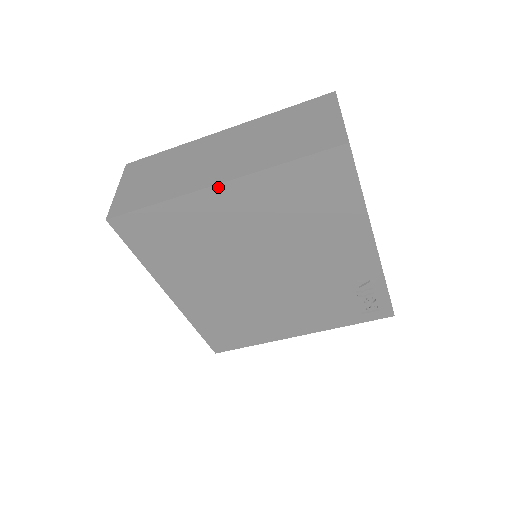
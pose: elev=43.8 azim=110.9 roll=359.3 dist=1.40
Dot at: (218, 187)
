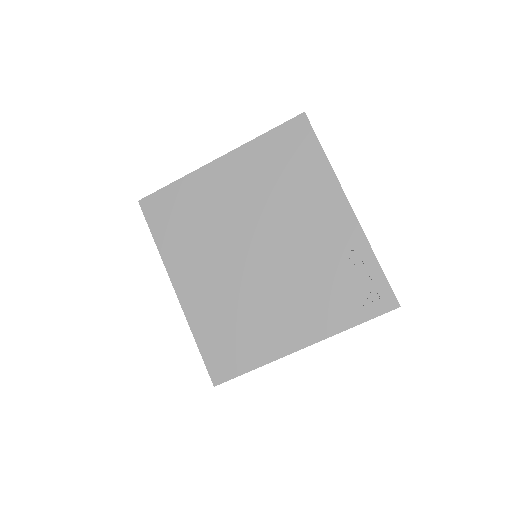
Dot at: (218, 161)
